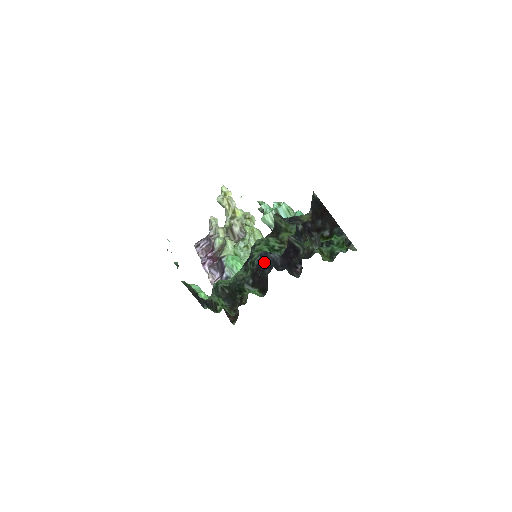
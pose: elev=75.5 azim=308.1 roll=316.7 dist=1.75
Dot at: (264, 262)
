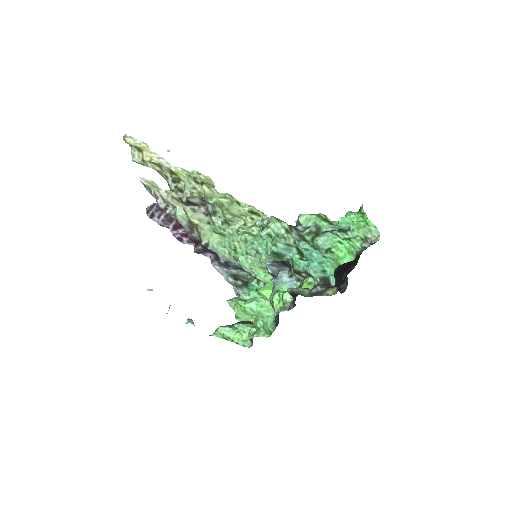
Dot at: occluded
